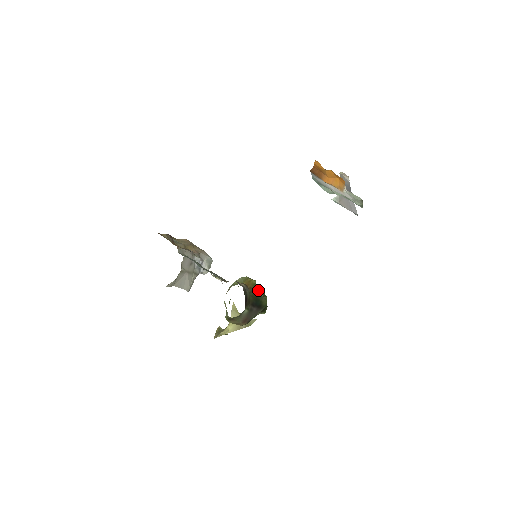
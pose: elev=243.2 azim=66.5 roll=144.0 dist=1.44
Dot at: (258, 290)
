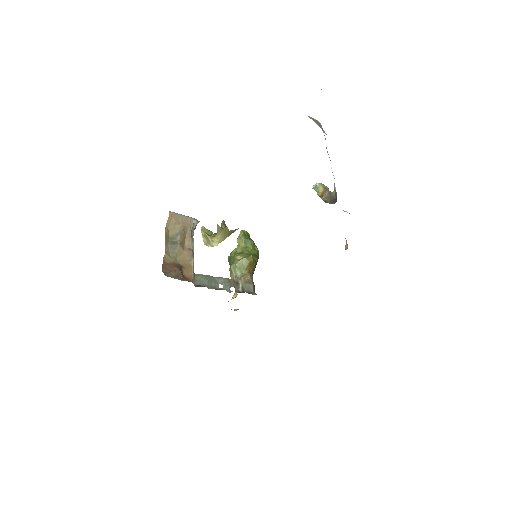
Dot at: (256, 262)
